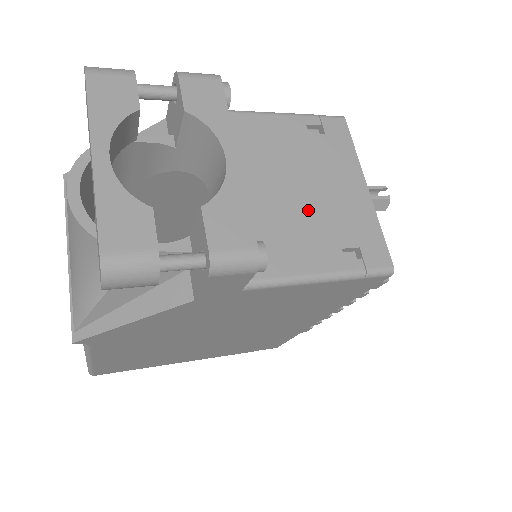
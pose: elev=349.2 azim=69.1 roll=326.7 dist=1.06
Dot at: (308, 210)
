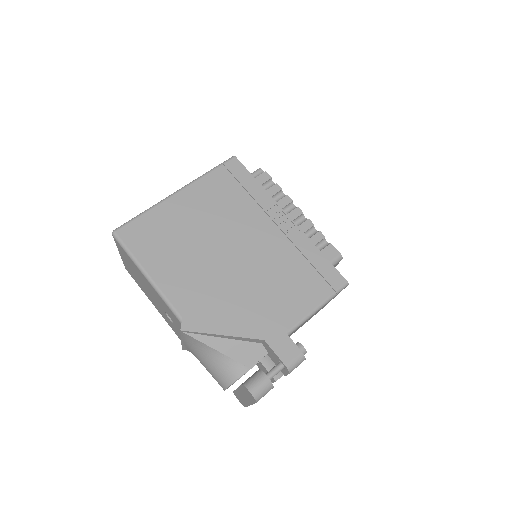
Dot at: occluded
